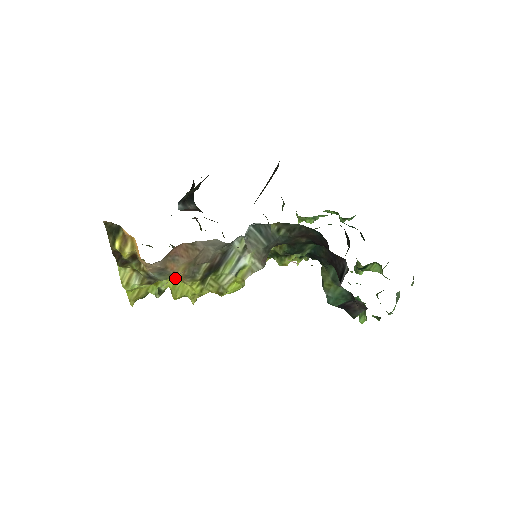
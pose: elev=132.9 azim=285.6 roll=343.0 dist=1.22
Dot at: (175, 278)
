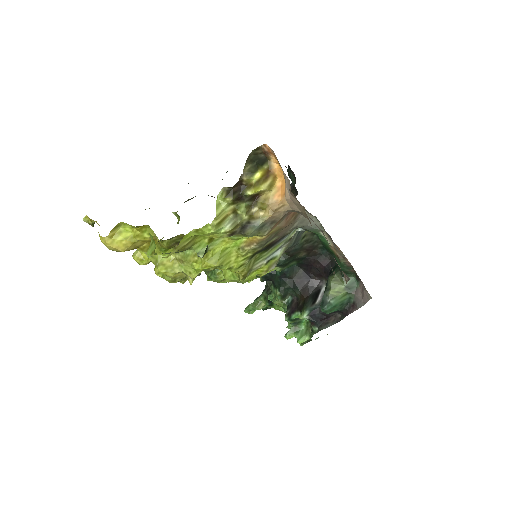
Dot at: (232, 242)
